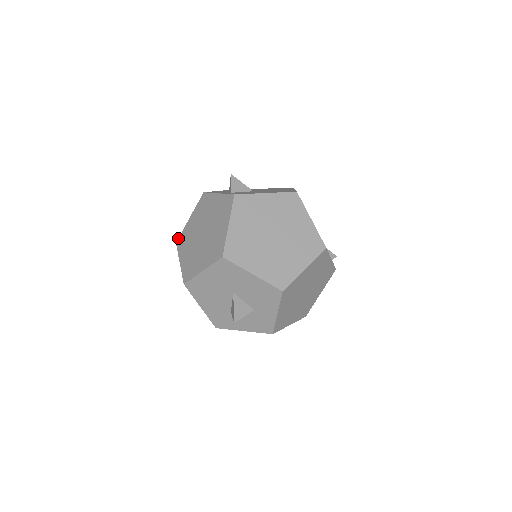
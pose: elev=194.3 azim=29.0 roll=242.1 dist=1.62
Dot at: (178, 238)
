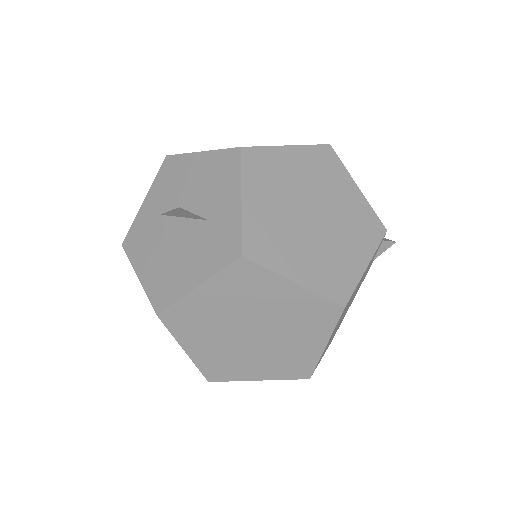
Dot at: occluded
